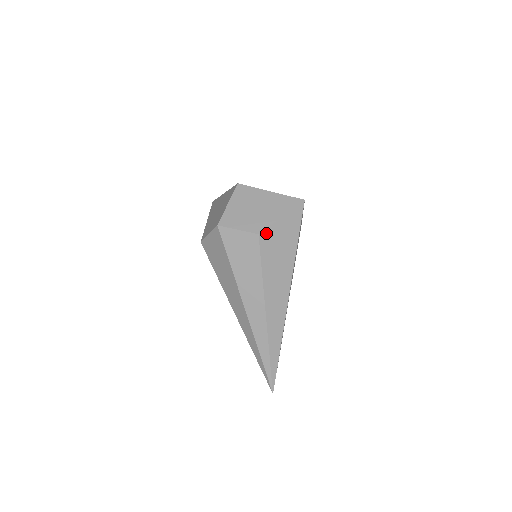
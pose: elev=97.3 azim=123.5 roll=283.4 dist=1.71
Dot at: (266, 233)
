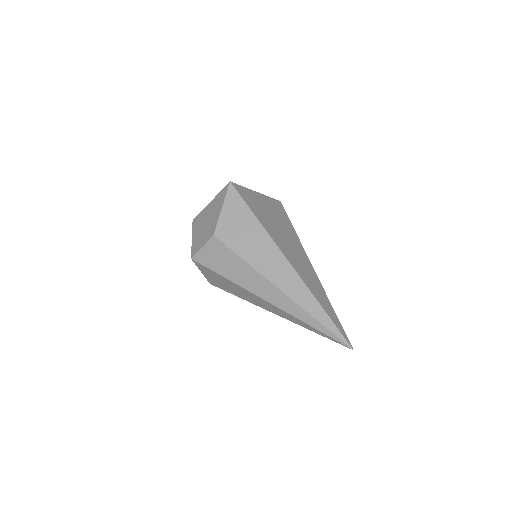
Dot at: (219, 229)
